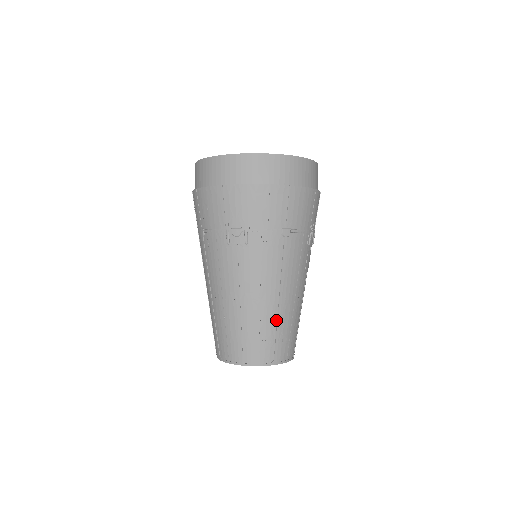
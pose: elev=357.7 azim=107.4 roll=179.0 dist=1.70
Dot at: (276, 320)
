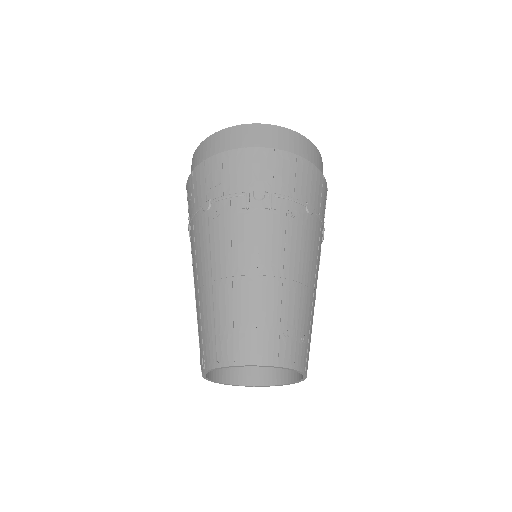
Dot at: (298, 308)
